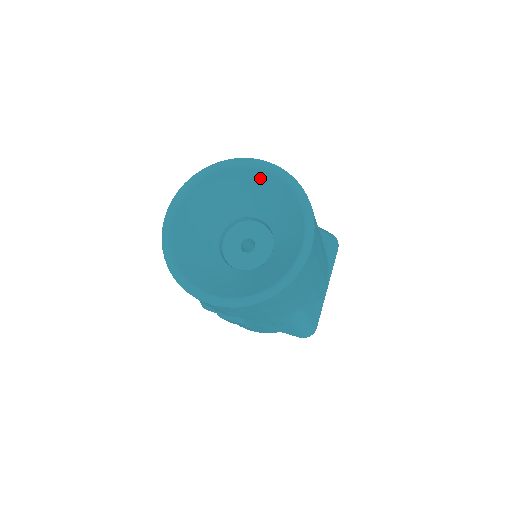
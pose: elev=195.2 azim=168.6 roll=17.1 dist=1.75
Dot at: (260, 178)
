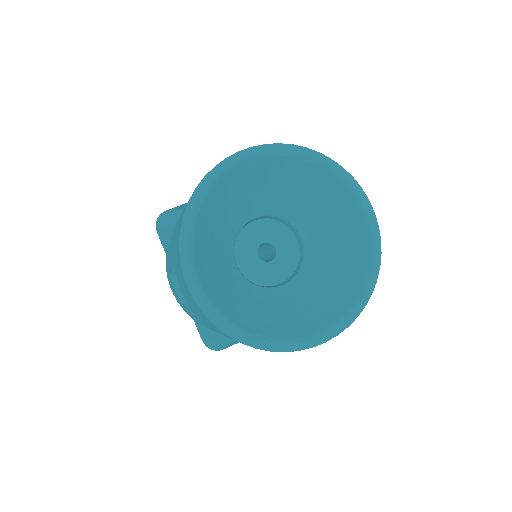
Dot at: (353, 224)
